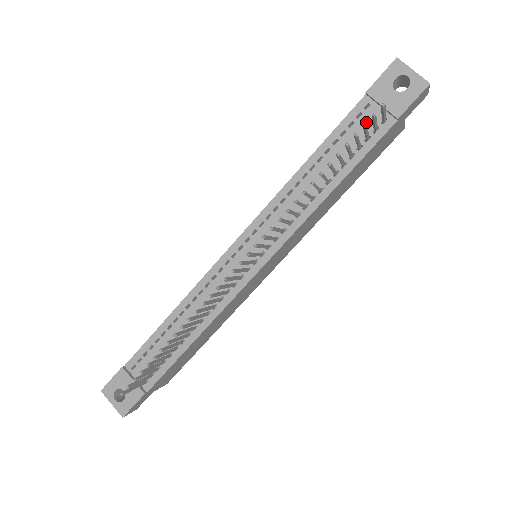
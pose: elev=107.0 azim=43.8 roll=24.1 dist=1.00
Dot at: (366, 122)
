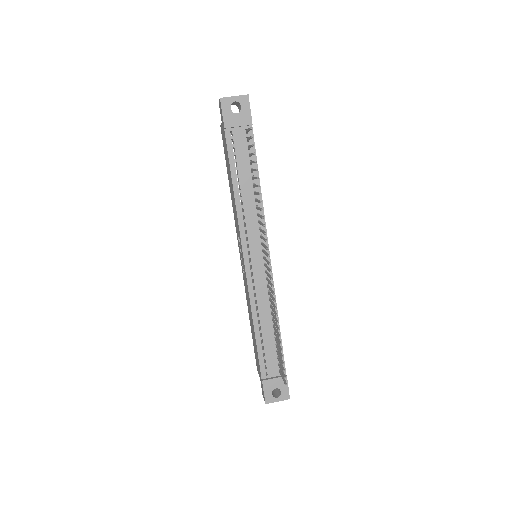
Dot at: (239, 141)
